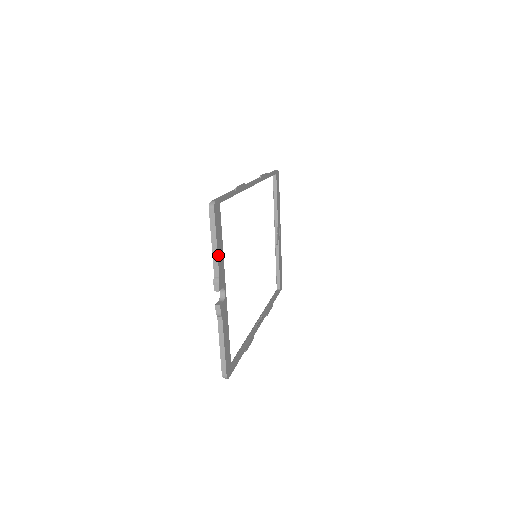
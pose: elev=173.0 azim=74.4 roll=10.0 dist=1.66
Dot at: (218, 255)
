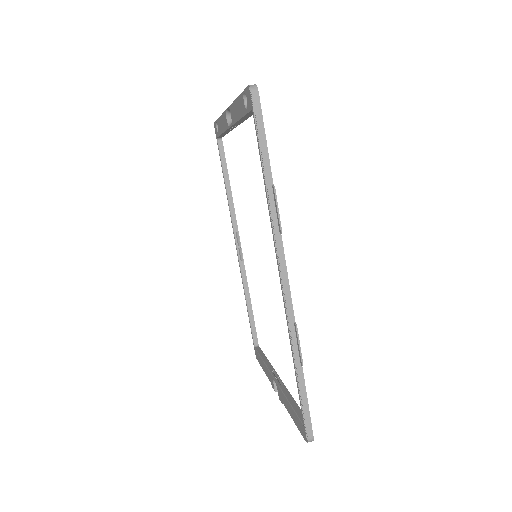
Dot at: occluded
